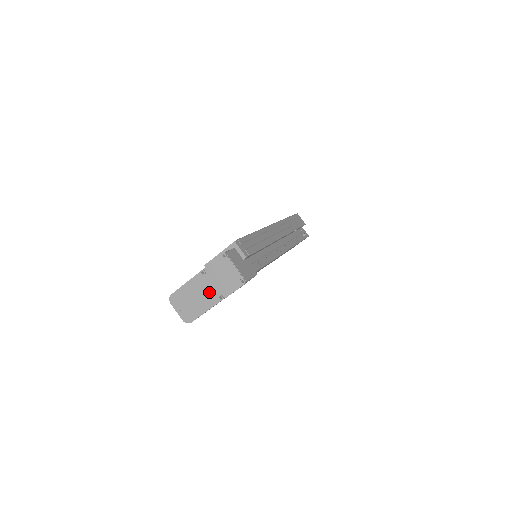
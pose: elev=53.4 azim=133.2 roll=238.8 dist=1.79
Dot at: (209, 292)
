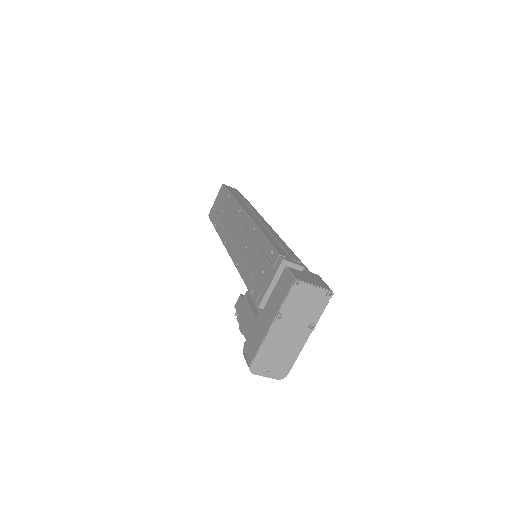
Dot at: (296, 331)
